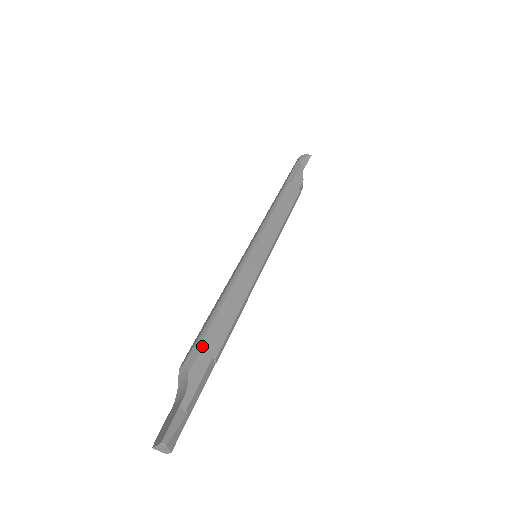
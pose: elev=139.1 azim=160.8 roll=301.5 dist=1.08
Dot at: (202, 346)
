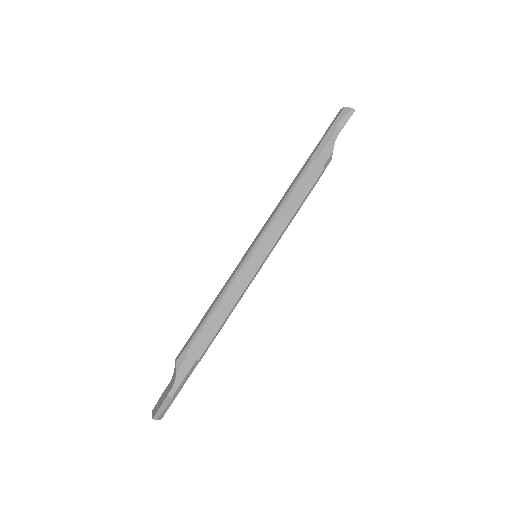
Dot at: (189, 352)
